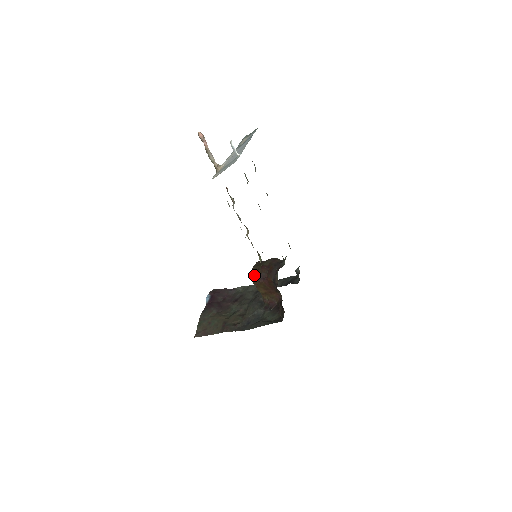
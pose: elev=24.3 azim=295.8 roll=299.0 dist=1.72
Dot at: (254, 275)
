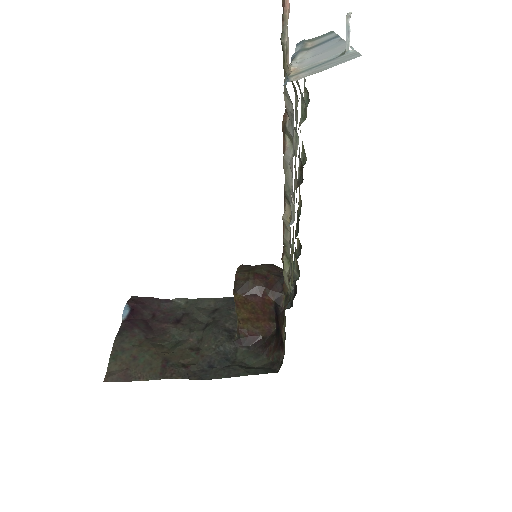
Dot at: (240, 287)
